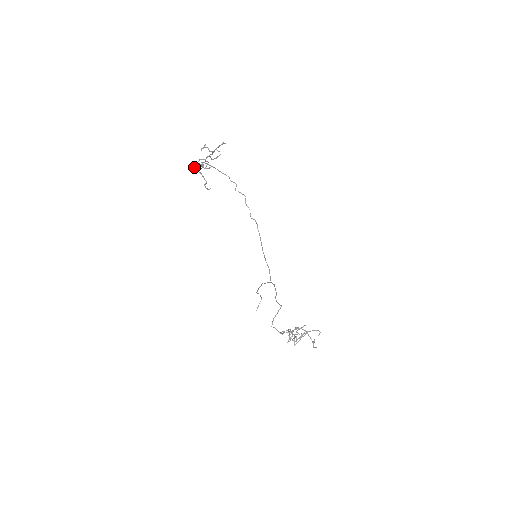
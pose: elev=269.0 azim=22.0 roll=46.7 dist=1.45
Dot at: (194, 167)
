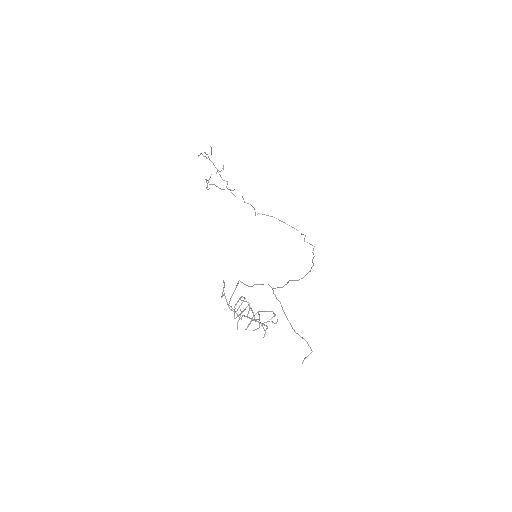
Dot at: (208, 180)
